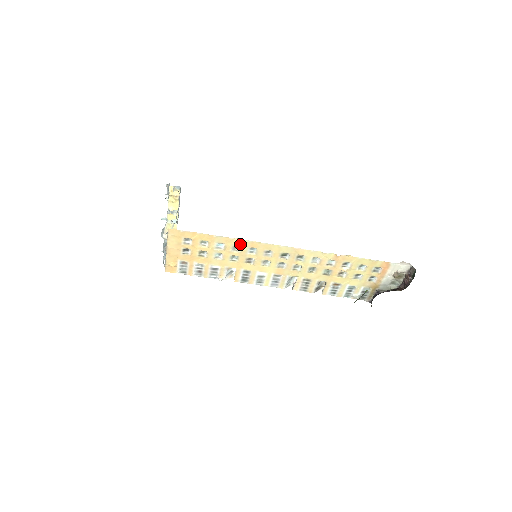
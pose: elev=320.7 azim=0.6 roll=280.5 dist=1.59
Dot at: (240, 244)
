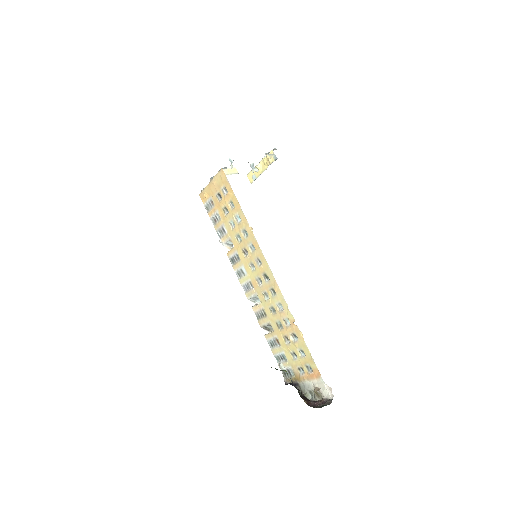
Dot at: (249, 233)
